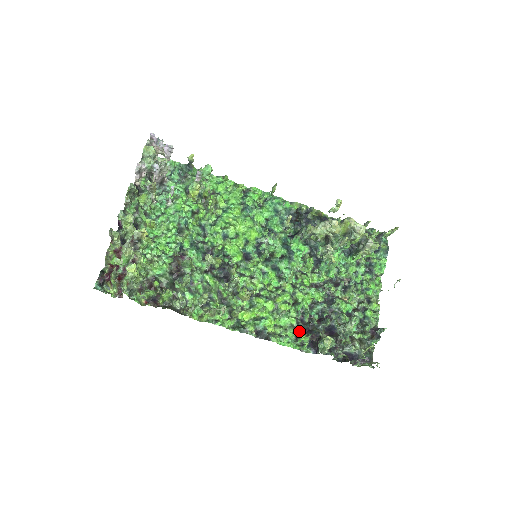
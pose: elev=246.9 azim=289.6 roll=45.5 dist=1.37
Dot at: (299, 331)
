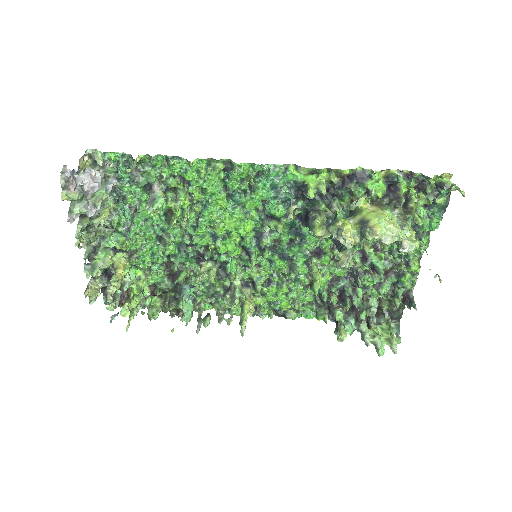
Dot at: (318, 305)
